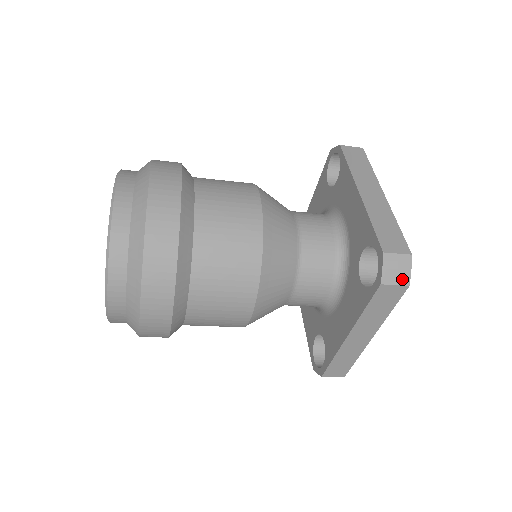
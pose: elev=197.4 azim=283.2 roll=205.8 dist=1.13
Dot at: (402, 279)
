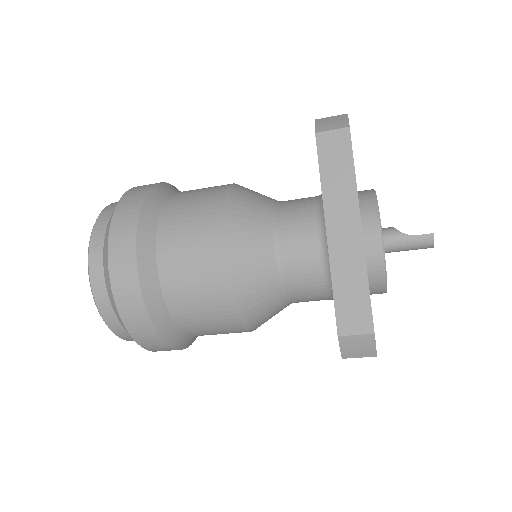
Dot at: (366, 353)
